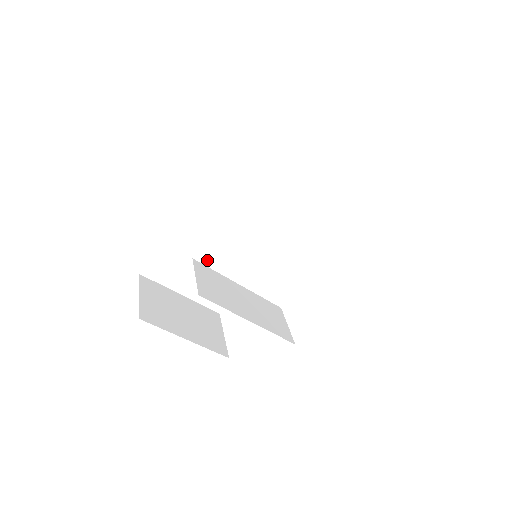
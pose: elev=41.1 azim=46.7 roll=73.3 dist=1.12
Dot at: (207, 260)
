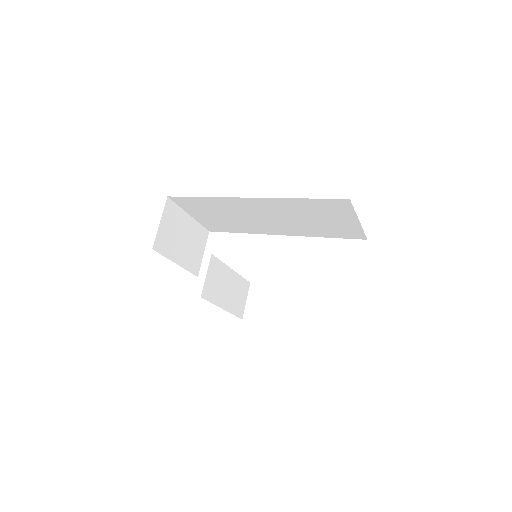
Dot at: (223, 215)
